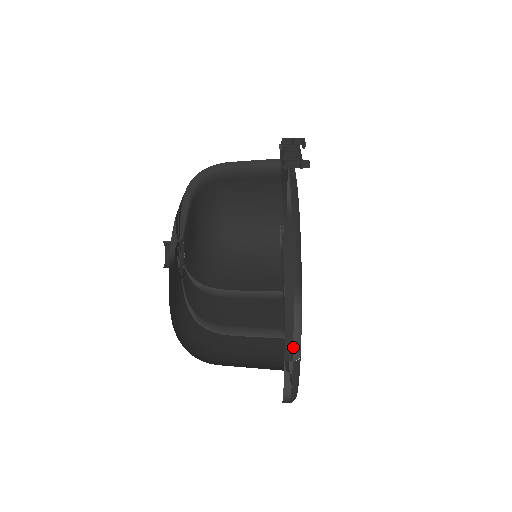
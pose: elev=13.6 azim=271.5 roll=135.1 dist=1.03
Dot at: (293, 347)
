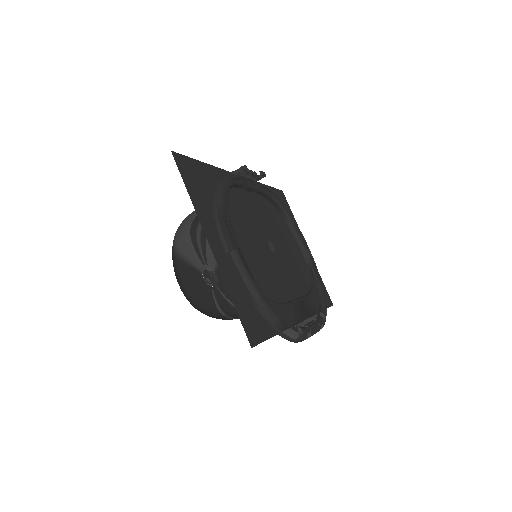
Dot at: (225, 240)
